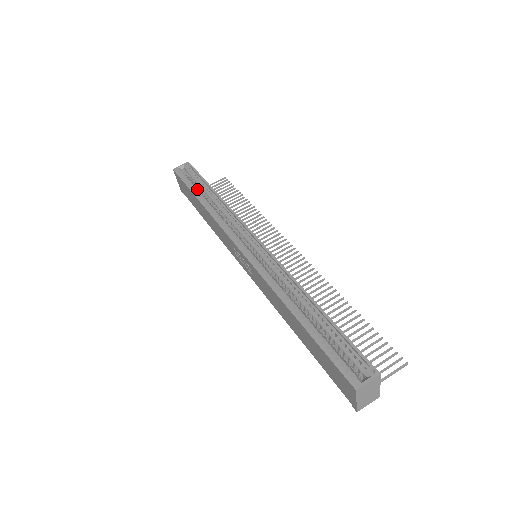
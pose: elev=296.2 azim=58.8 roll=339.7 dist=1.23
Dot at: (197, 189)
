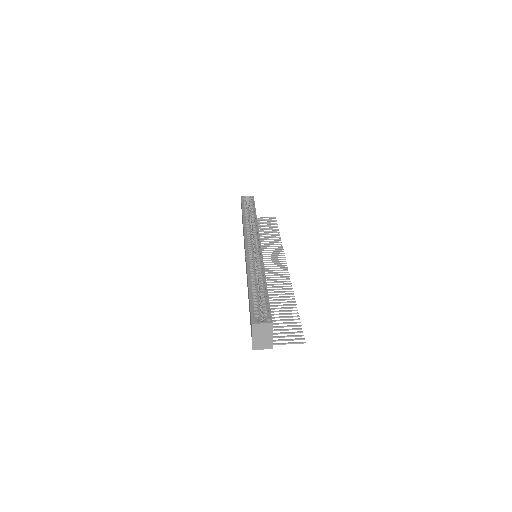
Dot at: occluded
